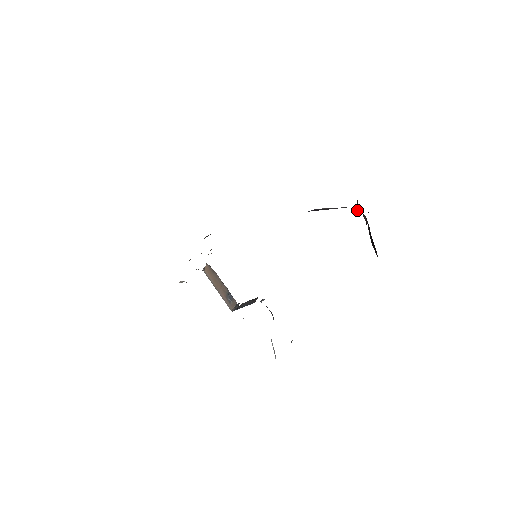
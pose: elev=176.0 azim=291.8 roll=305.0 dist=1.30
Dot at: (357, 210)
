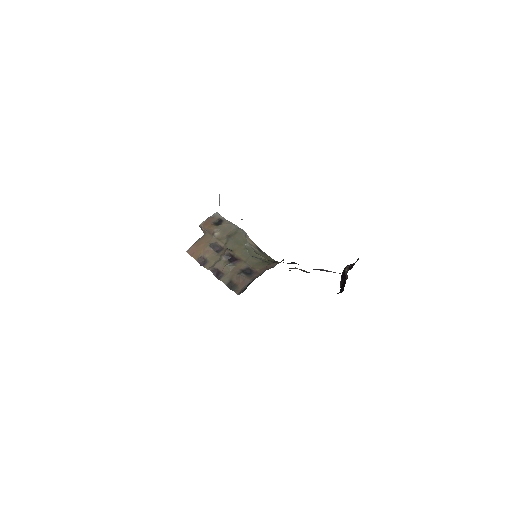
Dot at: (345, 272)
